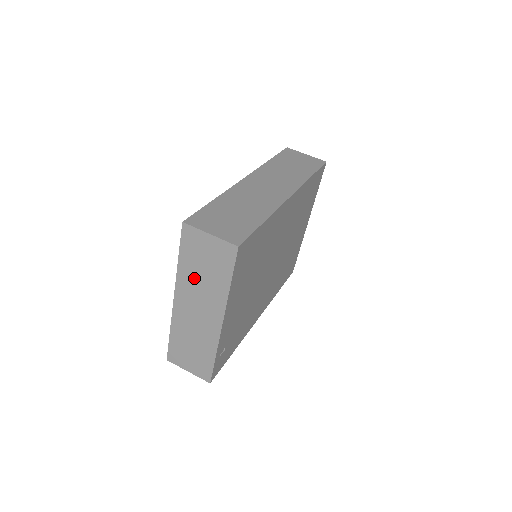
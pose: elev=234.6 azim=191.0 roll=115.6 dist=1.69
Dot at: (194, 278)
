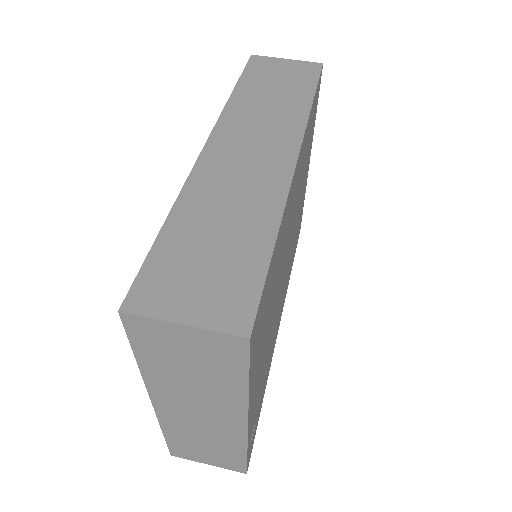
Dot at: (176, 380)
